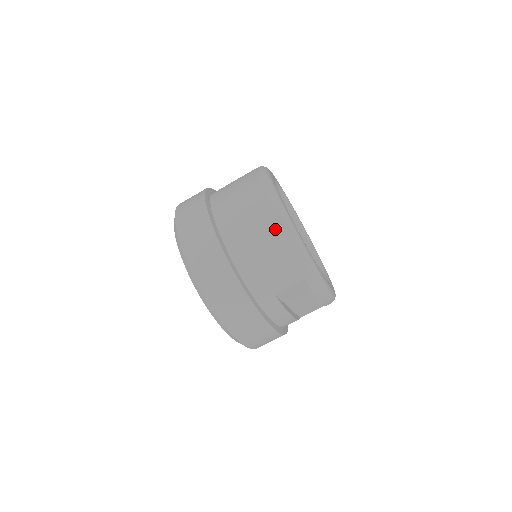
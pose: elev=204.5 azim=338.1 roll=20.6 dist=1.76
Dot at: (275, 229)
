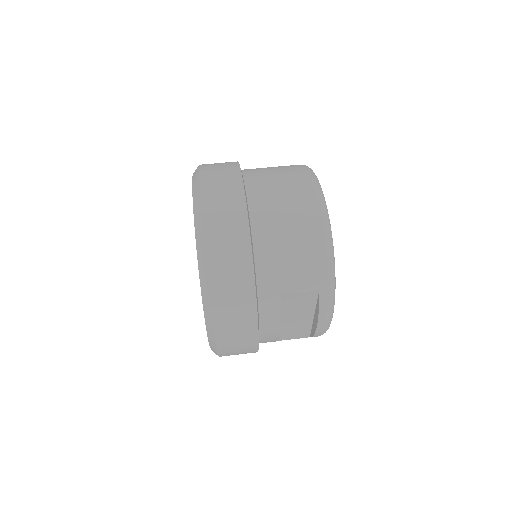
Dot at: (312, 222)
